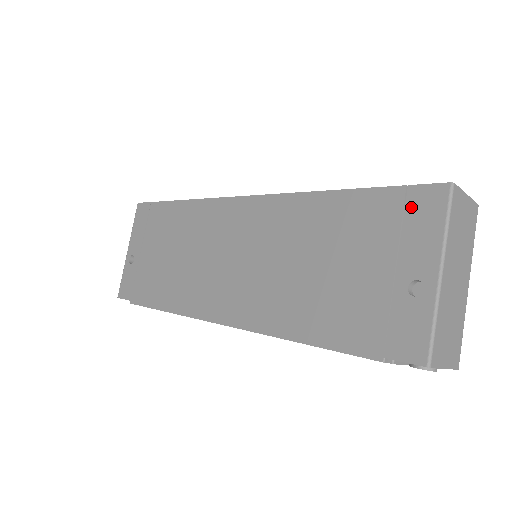
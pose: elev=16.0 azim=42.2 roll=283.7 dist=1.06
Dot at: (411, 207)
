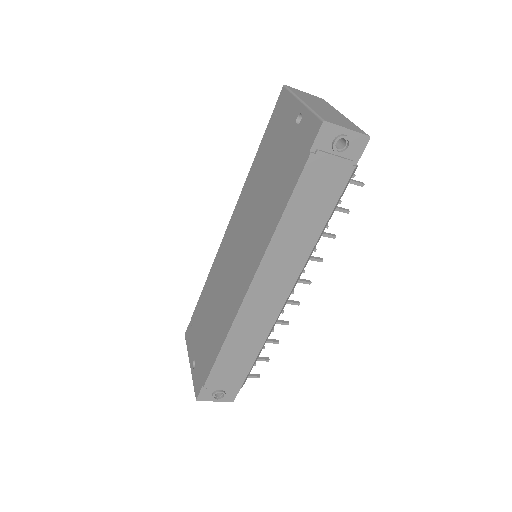
Dot at: (278, 112)
